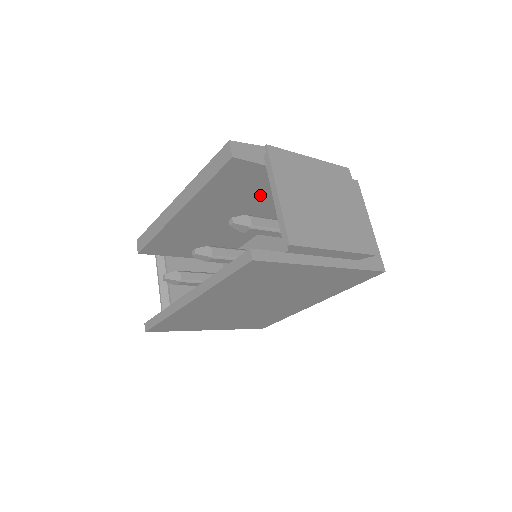
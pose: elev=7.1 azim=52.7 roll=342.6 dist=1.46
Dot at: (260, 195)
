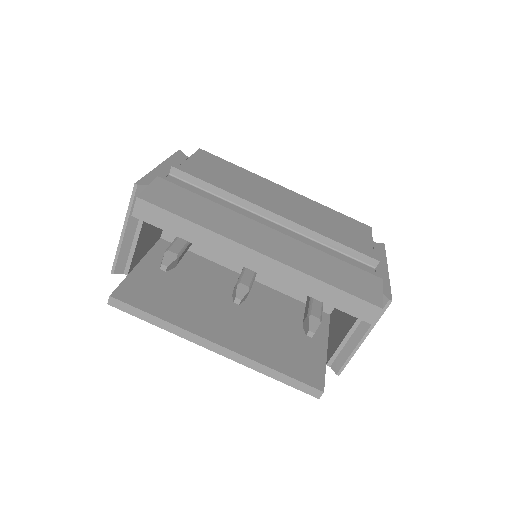
Dot at: occluded
